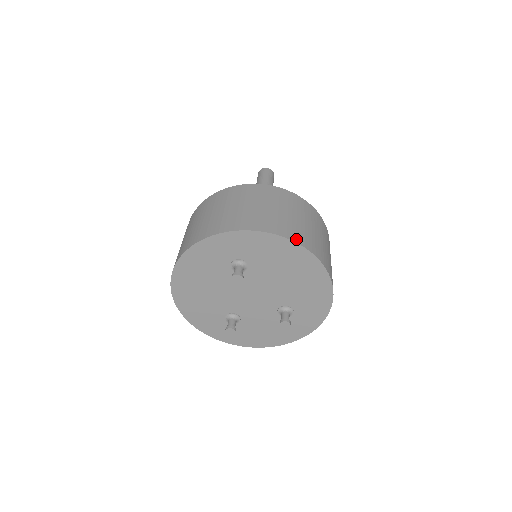
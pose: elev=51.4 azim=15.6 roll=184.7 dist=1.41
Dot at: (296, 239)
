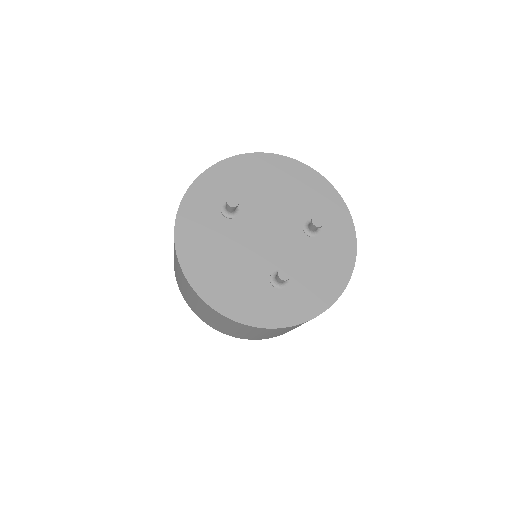
Dot at: (249, 155)
